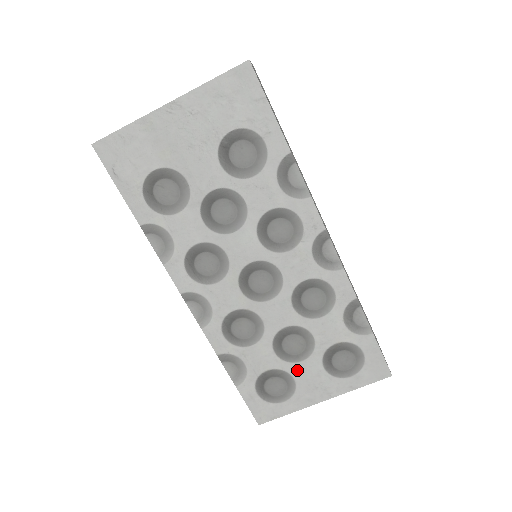
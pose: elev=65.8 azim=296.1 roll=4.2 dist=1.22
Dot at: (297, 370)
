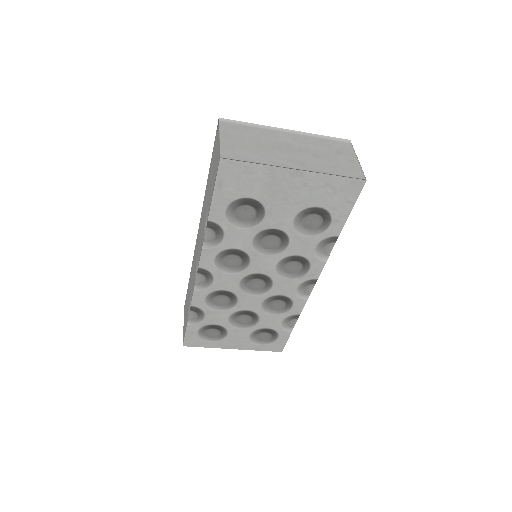
Dot at: (233, 331)
